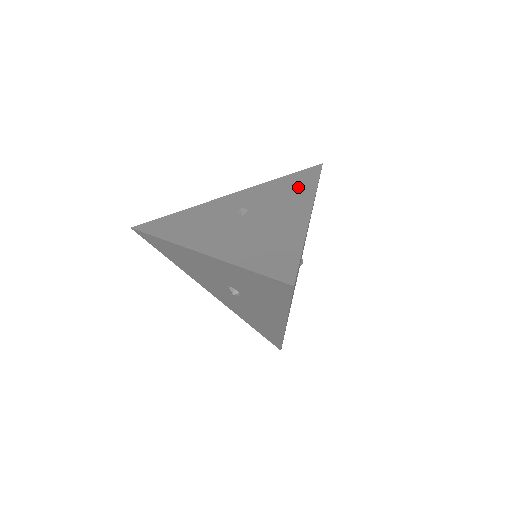
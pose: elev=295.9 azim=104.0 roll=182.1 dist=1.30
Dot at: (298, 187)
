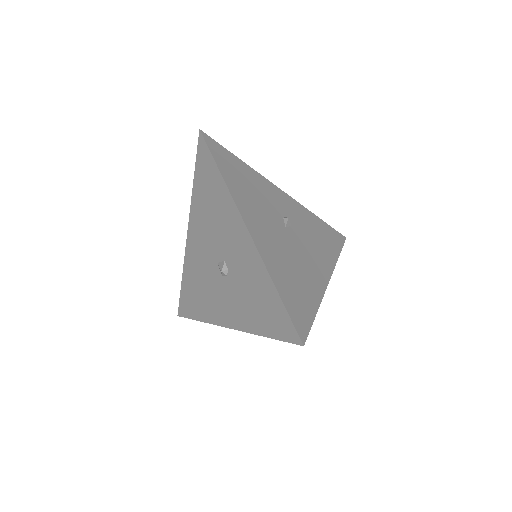
Dot at: (327, 243)
